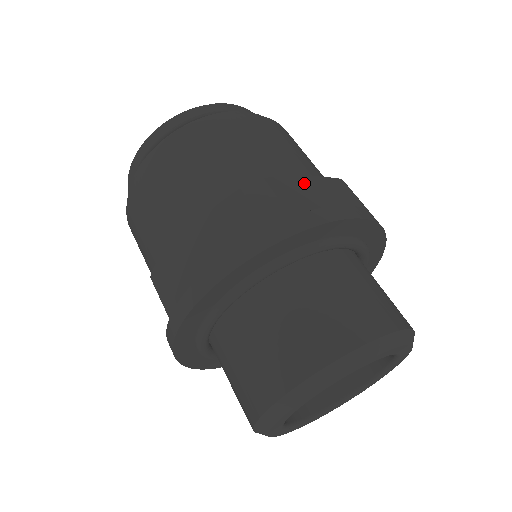
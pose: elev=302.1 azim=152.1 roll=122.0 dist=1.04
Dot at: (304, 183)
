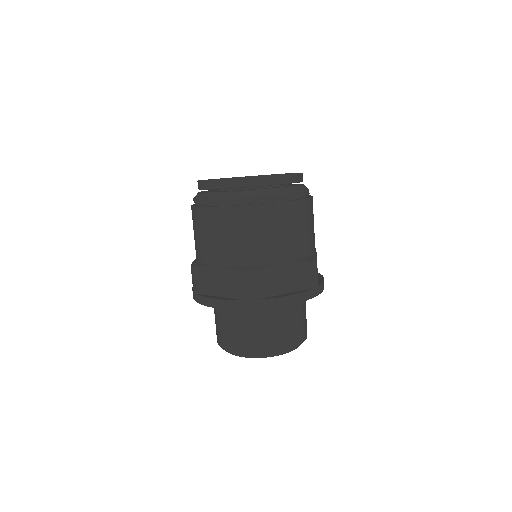
Dot at: occluded
